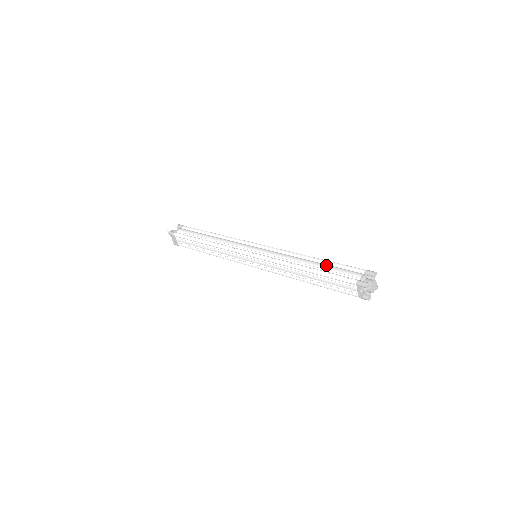
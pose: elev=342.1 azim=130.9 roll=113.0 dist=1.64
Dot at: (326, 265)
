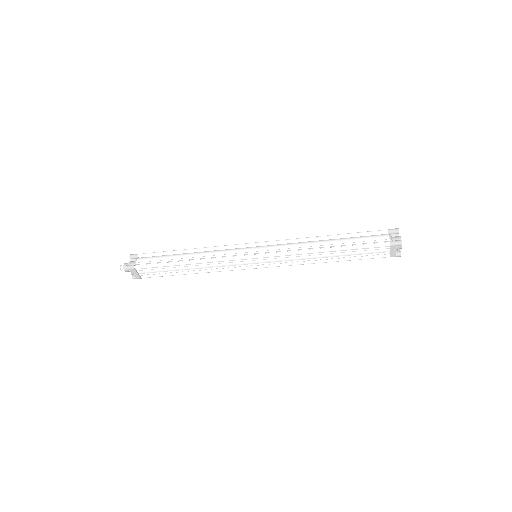
Dot at: (346, 238)
